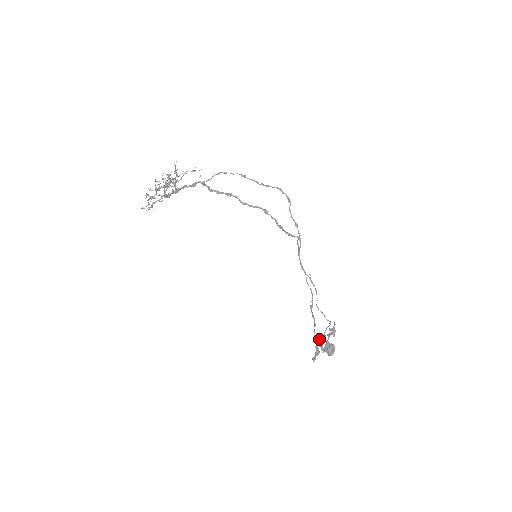
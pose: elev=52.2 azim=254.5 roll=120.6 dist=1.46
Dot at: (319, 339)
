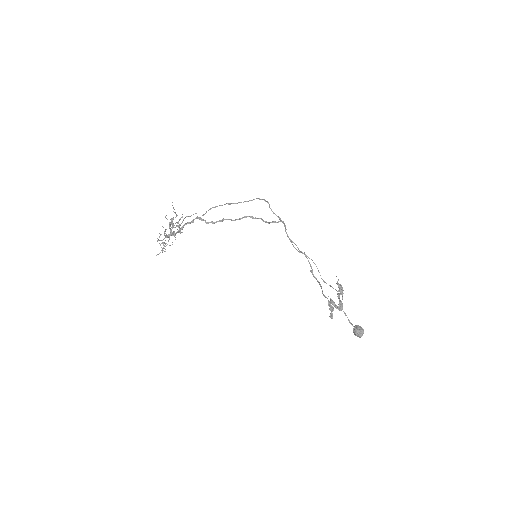
Dot at: (330, 299)
